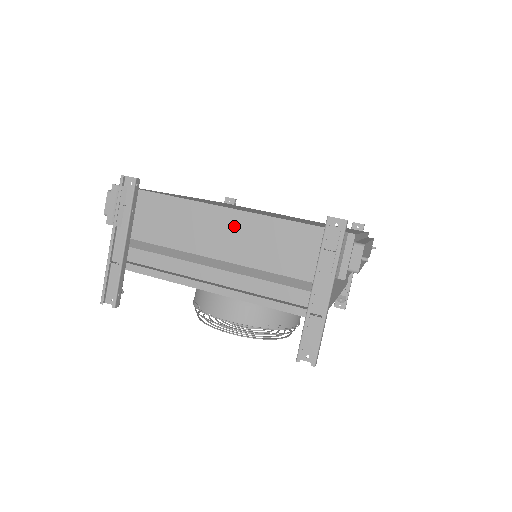
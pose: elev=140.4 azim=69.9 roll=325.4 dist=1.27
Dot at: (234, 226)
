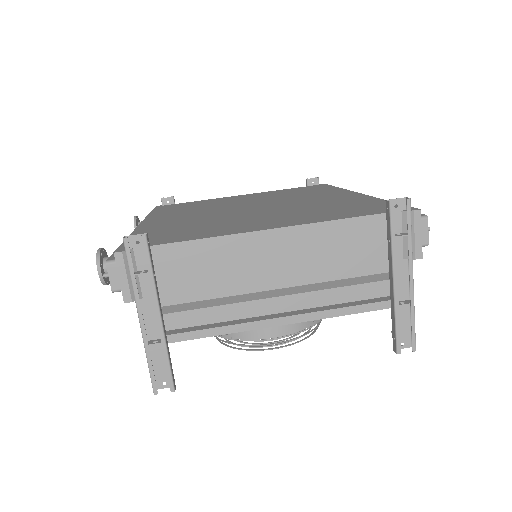
Dot at: (285, 246)
